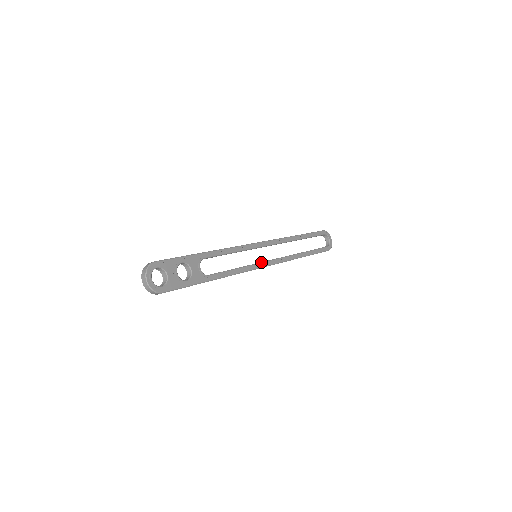
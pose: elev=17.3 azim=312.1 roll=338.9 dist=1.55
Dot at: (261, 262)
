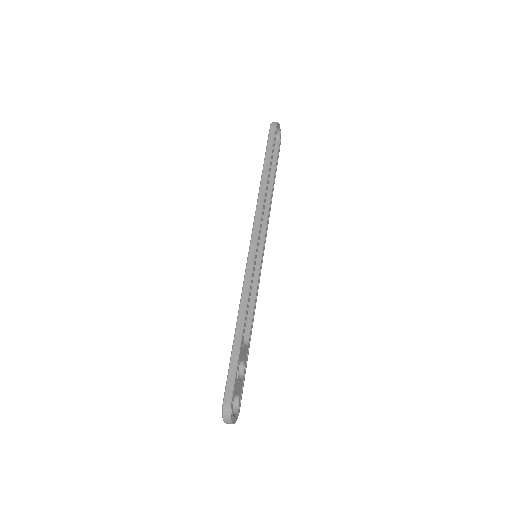
Dot at: (261, 258)
